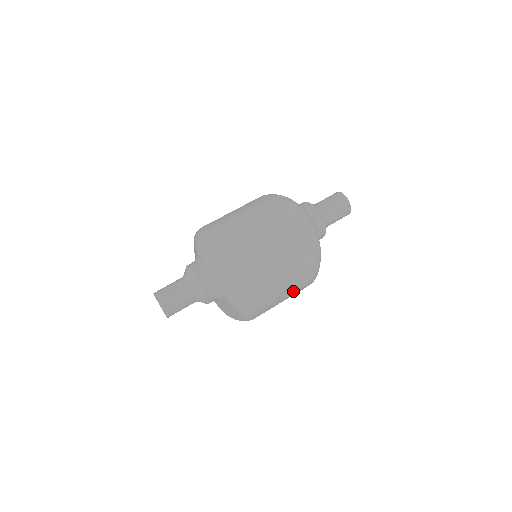
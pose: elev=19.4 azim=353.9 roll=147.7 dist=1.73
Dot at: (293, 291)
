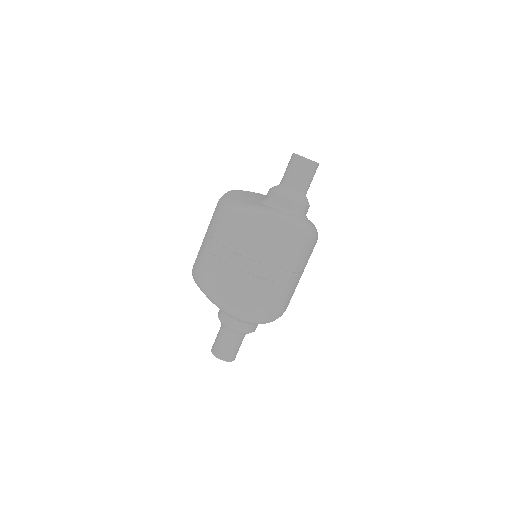
Dot at: occluded
